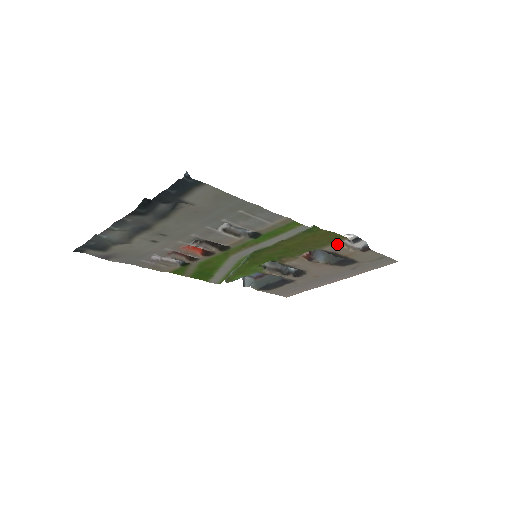
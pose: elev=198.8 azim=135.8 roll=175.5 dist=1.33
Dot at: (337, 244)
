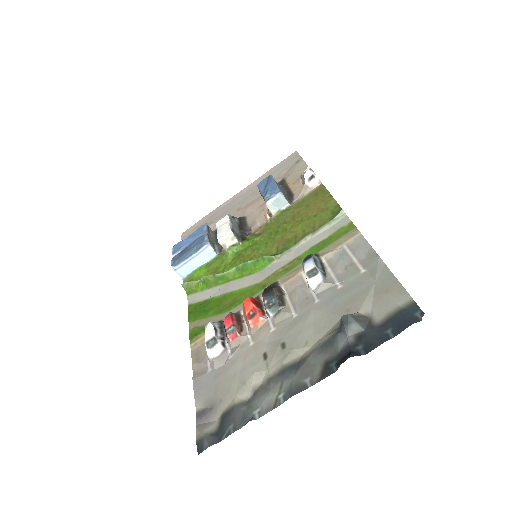
Dot at: (303, 189)
